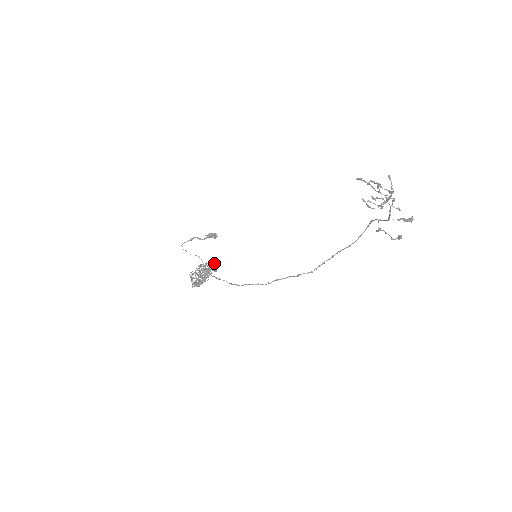
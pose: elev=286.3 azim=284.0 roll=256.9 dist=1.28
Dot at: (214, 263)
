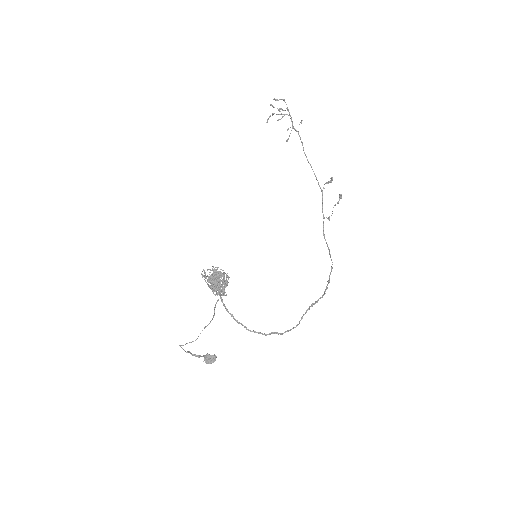
Dot at: occluded
